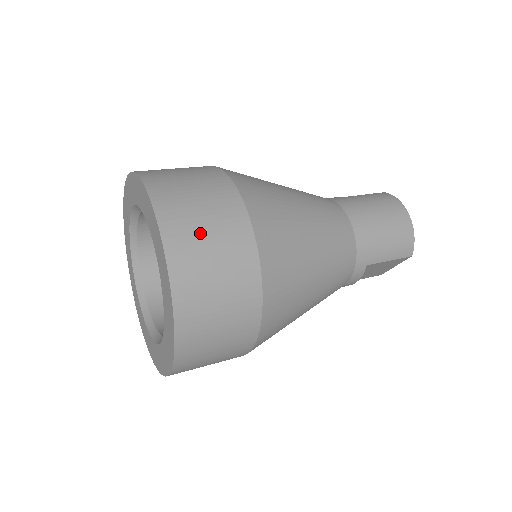
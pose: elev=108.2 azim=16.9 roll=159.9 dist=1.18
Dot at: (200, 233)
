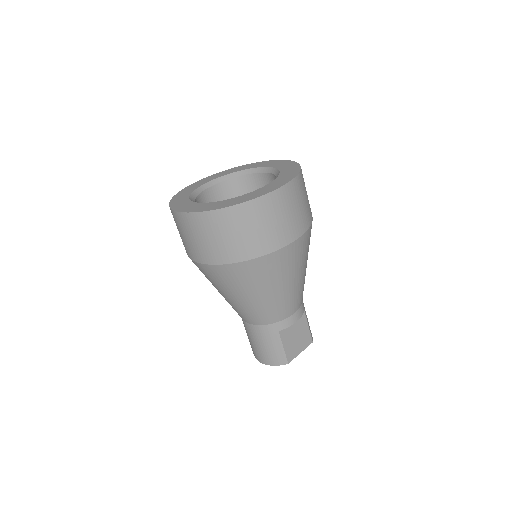
Dot at: occluded
